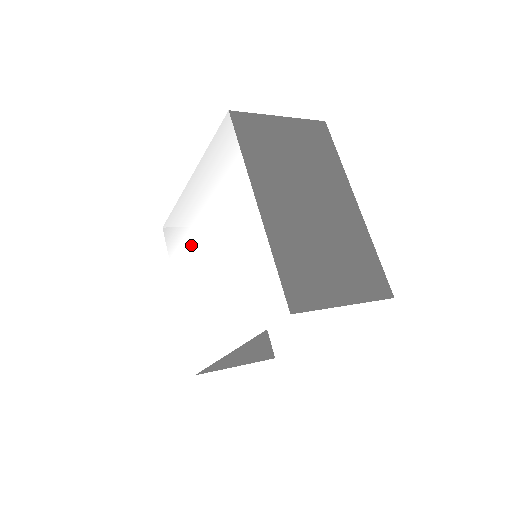
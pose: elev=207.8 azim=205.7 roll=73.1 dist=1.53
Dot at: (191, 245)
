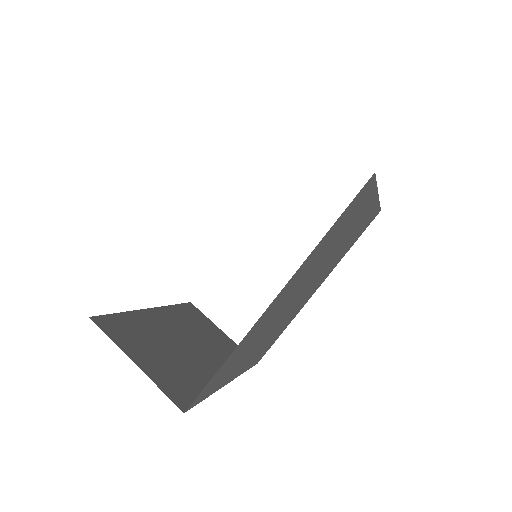
Dot at: occluded
